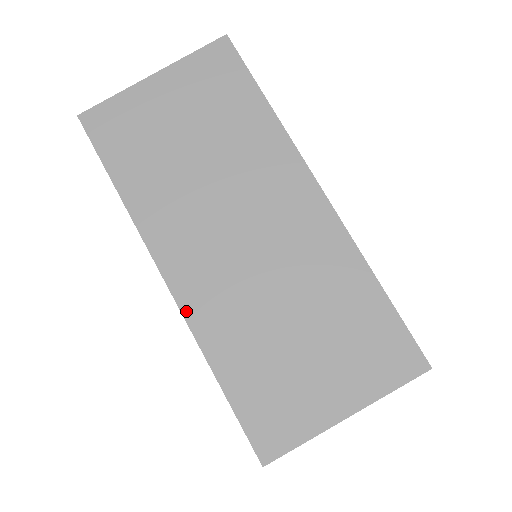
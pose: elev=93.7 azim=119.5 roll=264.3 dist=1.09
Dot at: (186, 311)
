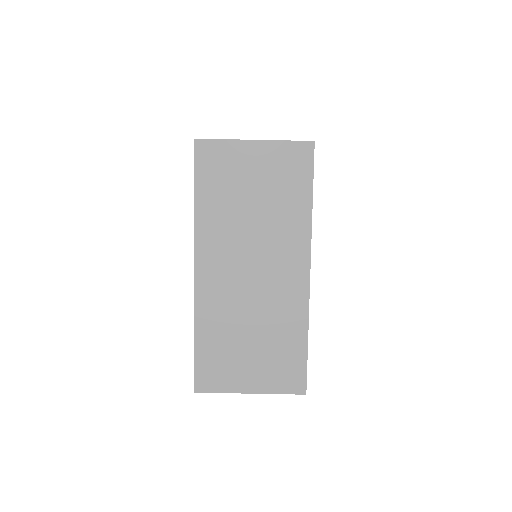
Dot at: (197, 294)
